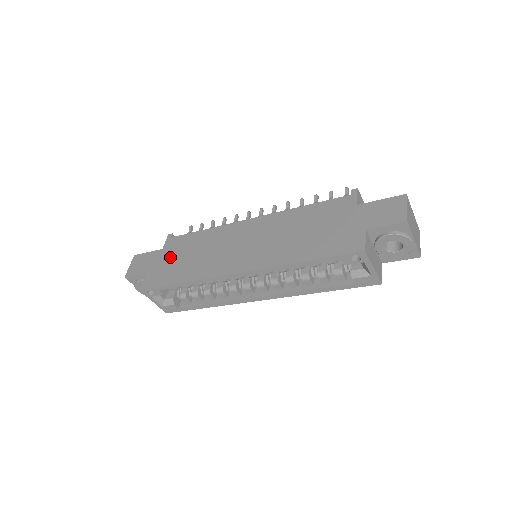
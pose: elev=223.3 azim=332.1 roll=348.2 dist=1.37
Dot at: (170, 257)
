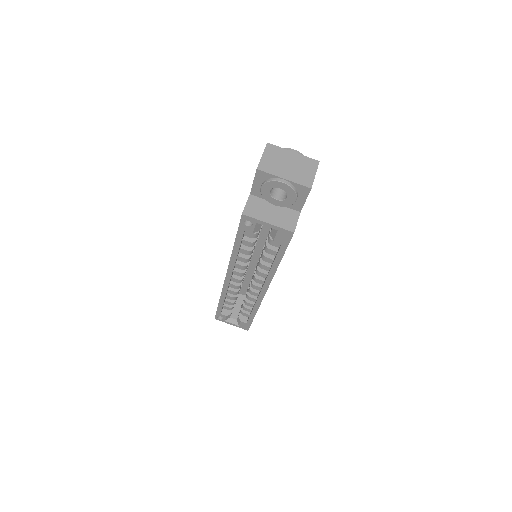
Dot at: occluded
